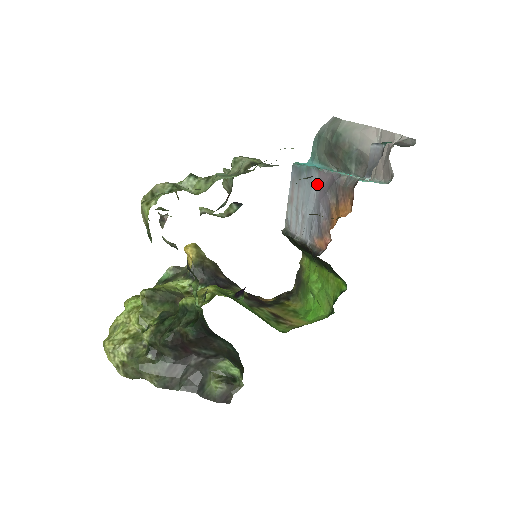
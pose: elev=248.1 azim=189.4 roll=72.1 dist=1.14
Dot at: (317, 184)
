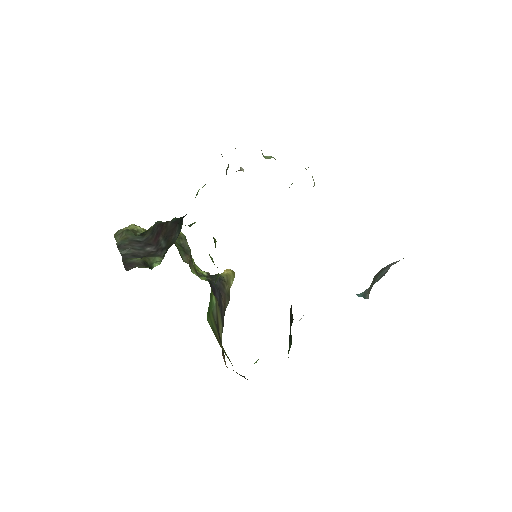
Dot at: occluded
